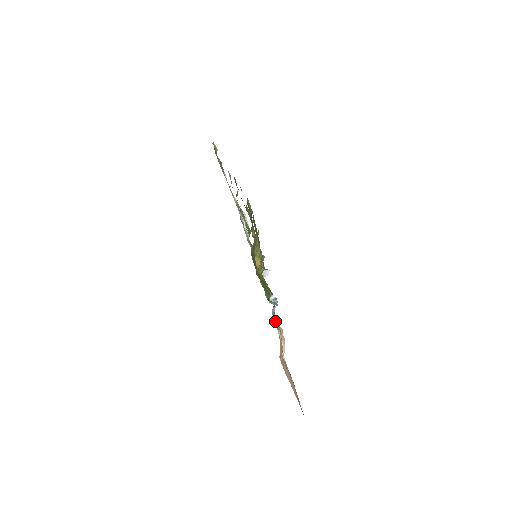
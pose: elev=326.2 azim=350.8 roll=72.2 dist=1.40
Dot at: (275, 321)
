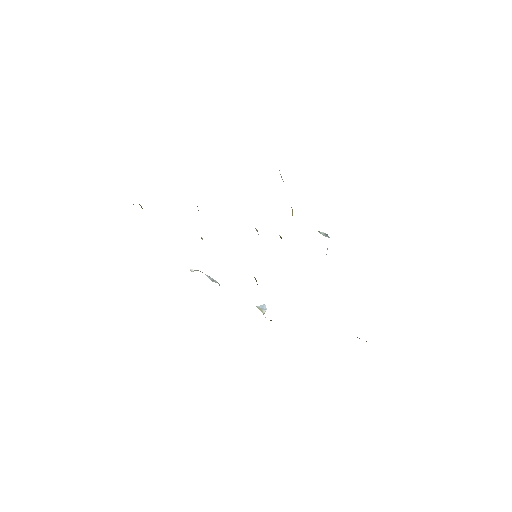
Dot at: occluded
